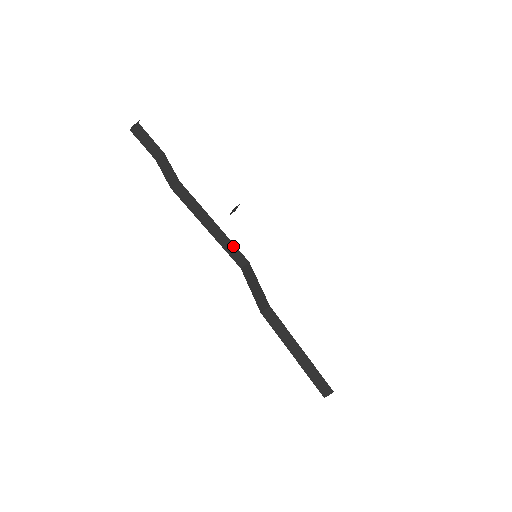
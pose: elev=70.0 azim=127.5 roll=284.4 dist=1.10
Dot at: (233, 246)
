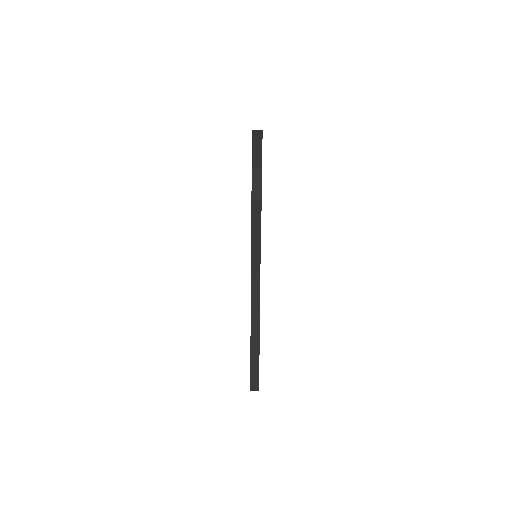
Dot at: (259, 259)
